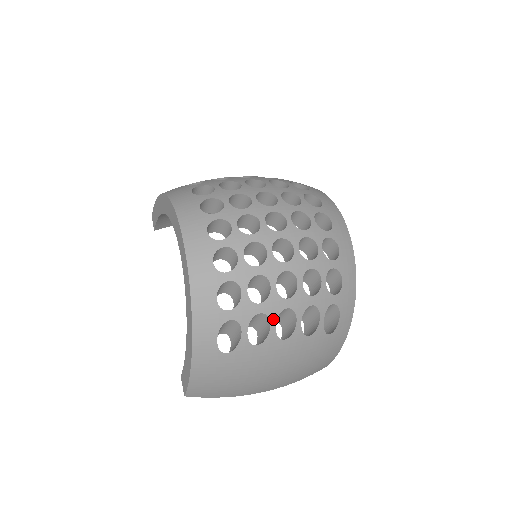
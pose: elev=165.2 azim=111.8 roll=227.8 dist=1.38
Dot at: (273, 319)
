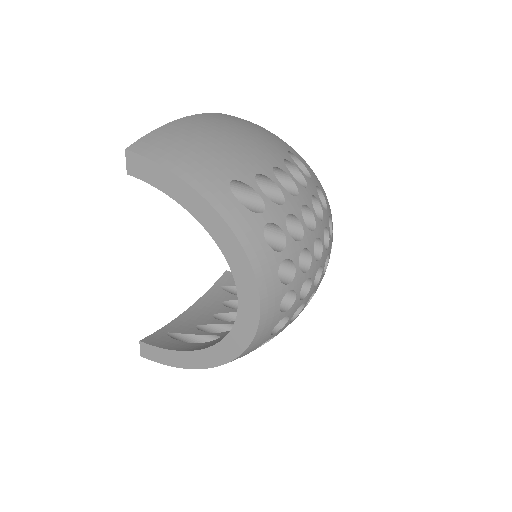
Dot at: occluded
